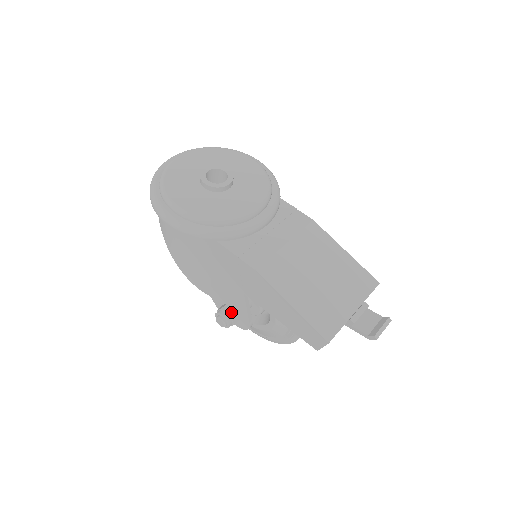
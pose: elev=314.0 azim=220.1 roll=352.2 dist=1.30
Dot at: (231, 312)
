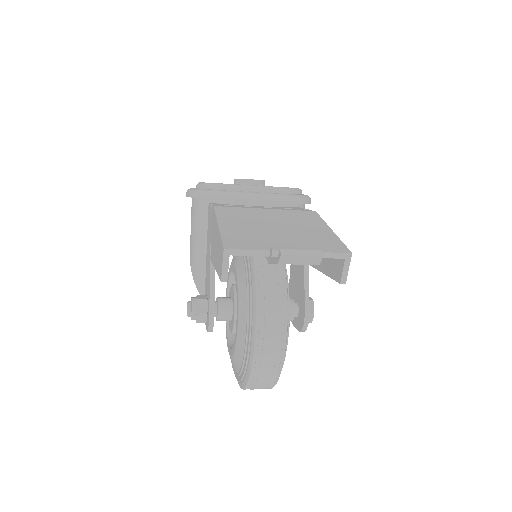
Dot at: (201, 298)
